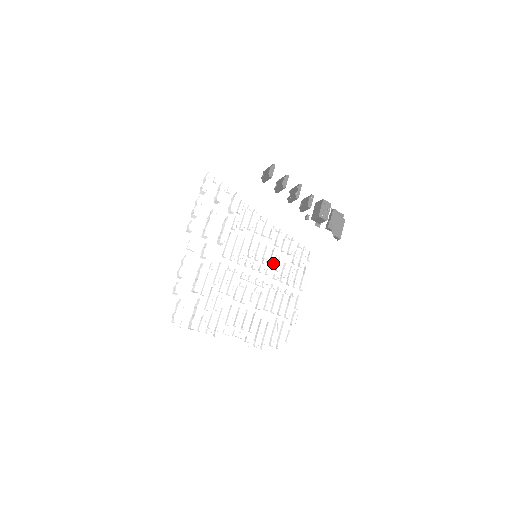
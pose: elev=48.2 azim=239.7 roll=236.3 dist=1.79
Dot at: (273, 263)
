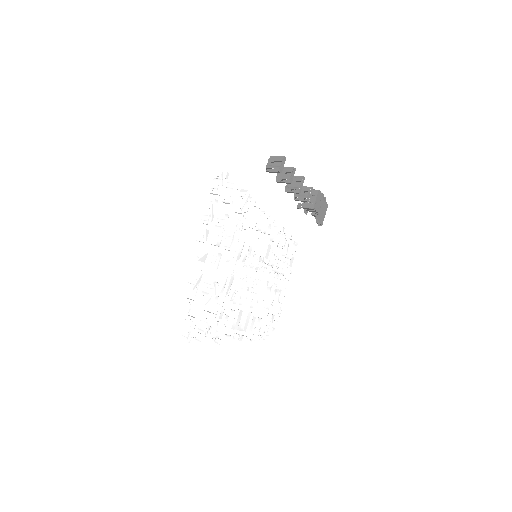
Dot at: (269, 260)
